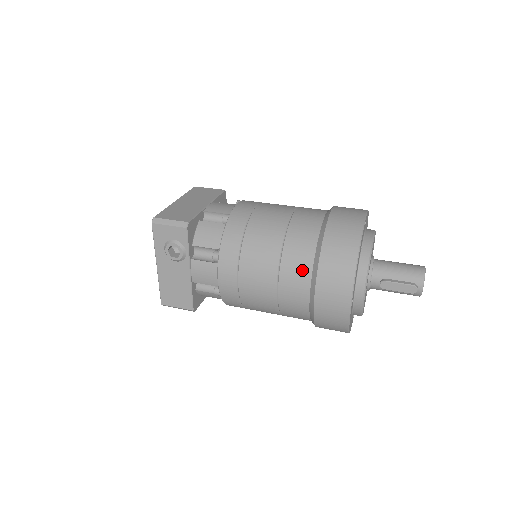
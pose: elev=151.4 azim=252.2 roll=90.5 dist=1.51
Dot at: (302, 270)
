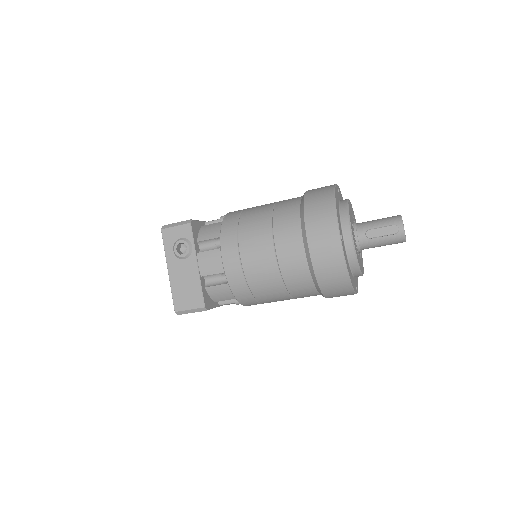
Dot at: (292, 225)
